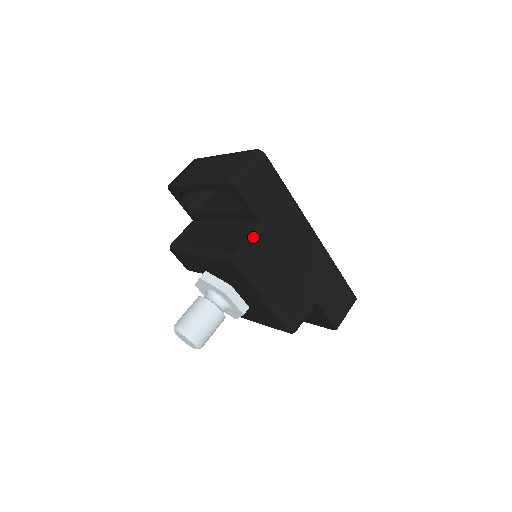
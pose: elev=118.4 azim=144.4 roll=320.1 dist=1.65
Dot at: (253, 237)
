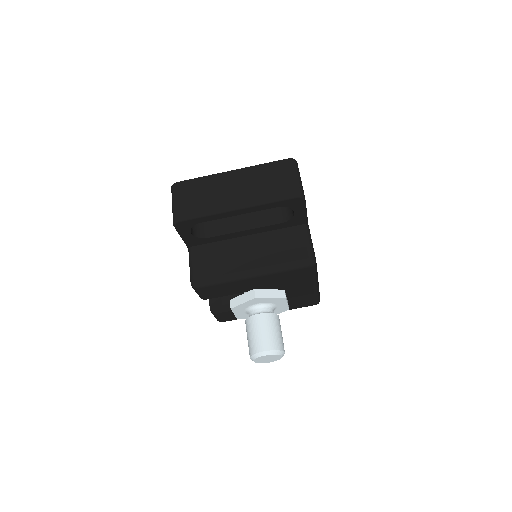
Dot at: occluded
